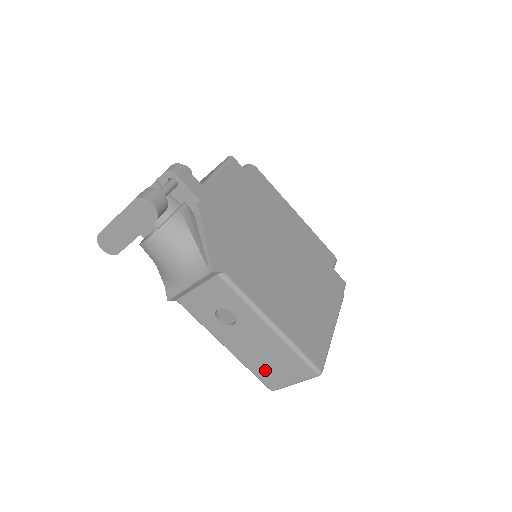
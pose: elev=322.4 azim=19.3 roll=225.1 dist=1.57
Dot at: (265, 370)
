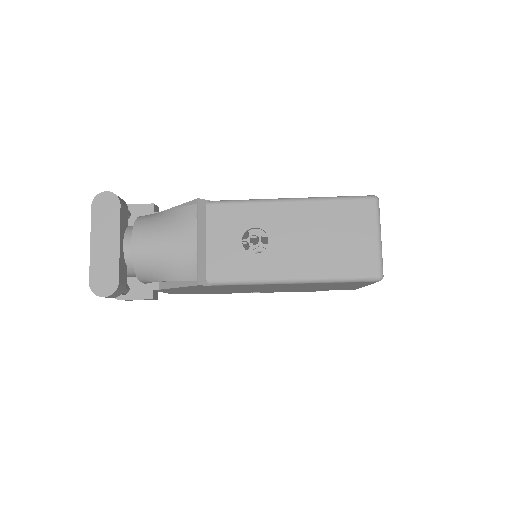
Dot at: (345, 257)
